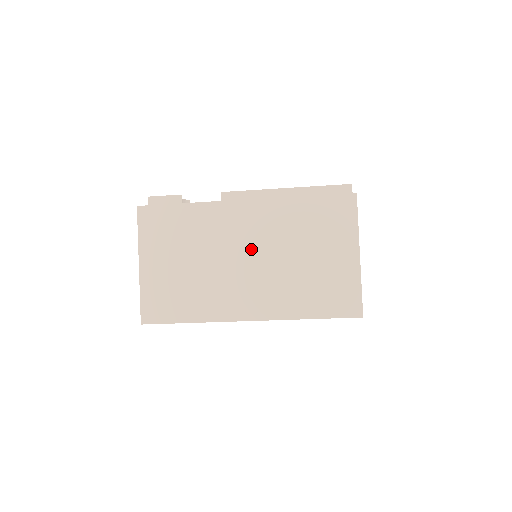
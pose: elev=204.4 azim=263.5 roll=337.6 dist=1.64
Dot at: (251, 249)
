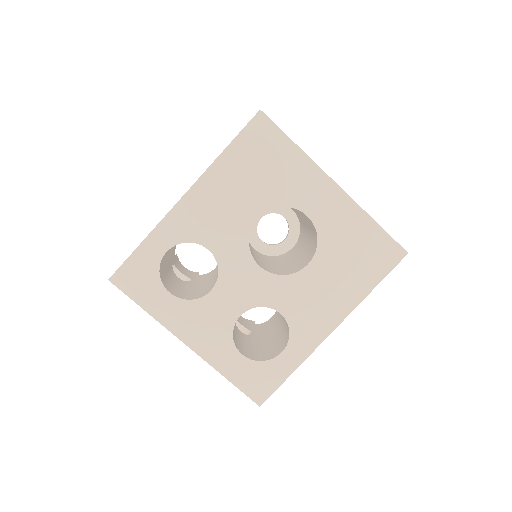
Dot at: occluded
